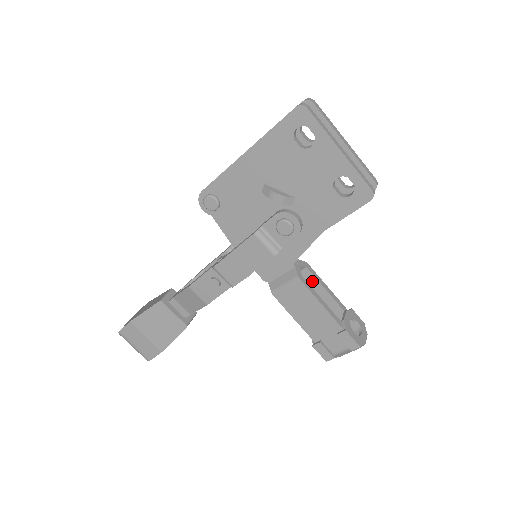
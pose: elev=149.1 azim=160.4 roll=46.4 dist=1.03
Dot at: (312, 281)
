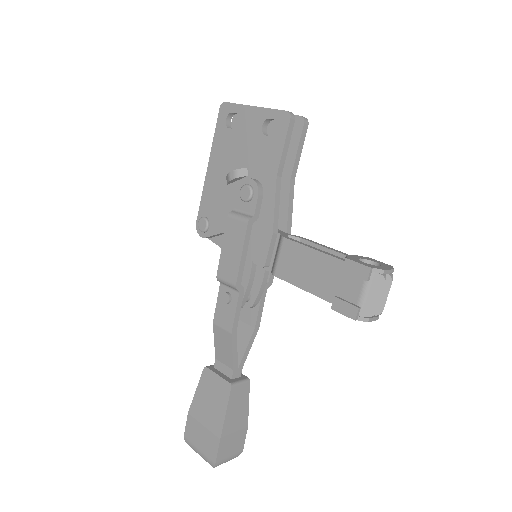
Dot at: occluded
